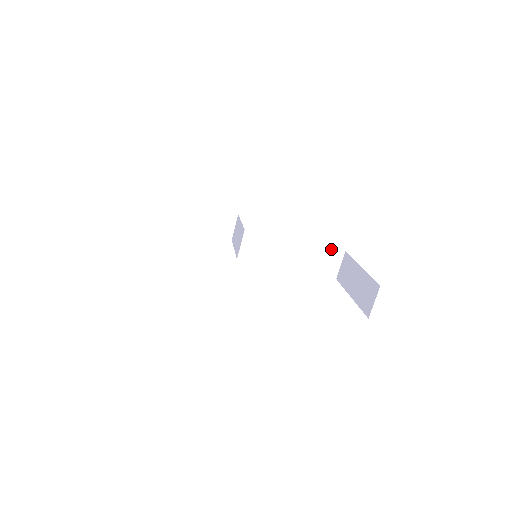
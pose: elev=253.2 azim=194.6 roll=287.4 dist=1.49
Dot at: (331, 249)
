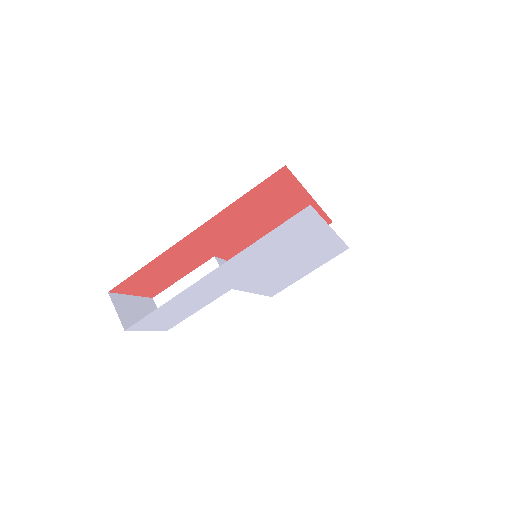
Dot at: occluded
